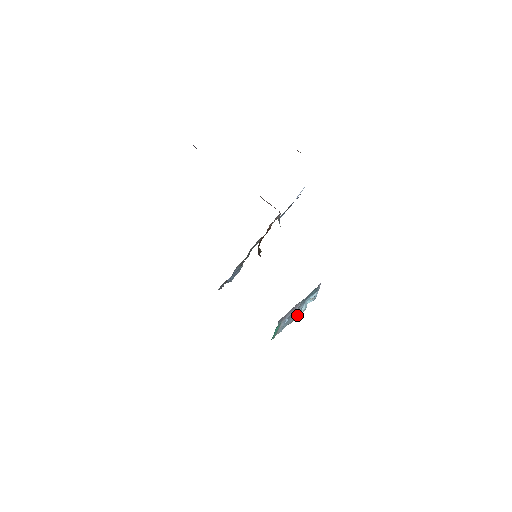
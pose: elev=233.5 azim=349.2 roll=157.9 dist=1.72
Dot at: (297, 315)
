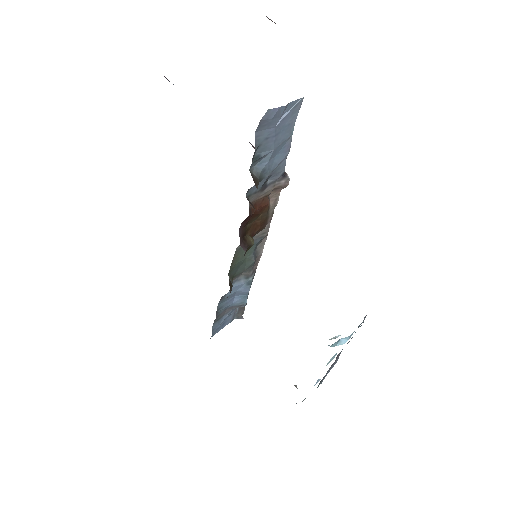
Dot at: occluded
